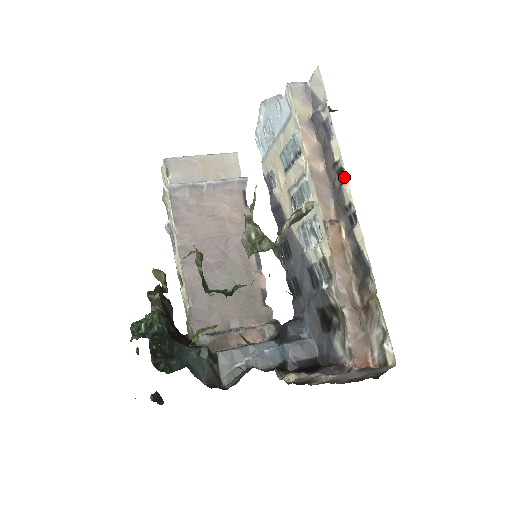
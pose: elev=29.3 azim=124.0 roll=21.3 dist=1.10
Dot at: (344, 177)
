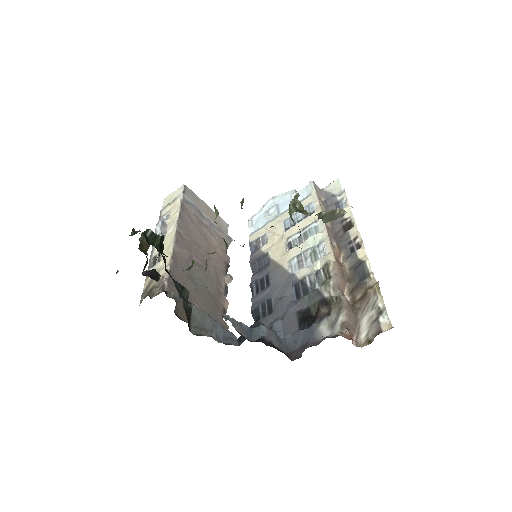
Dot at: (350, 228)
